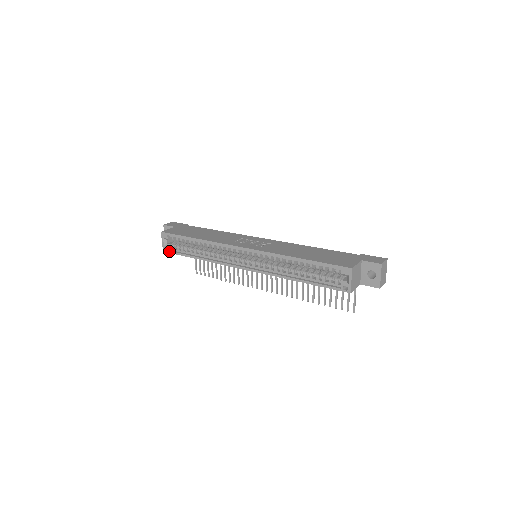
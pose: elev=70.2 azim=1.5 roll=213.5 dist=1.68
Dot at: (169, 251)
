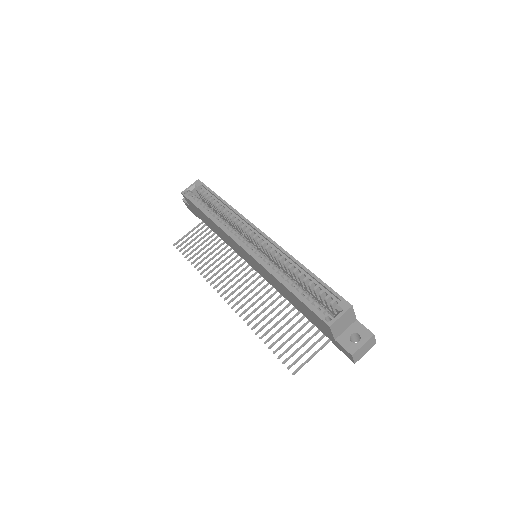
Dot at: (187, 195)
